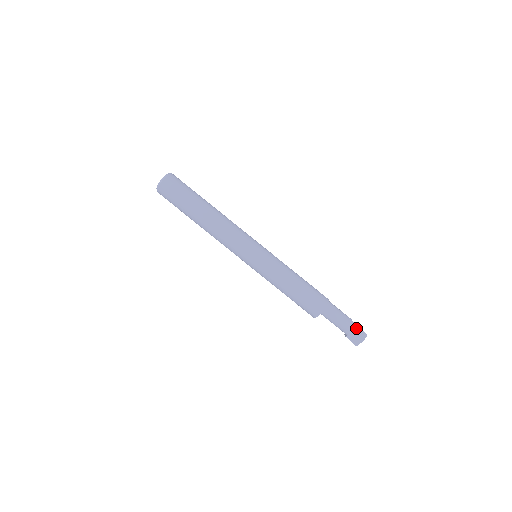
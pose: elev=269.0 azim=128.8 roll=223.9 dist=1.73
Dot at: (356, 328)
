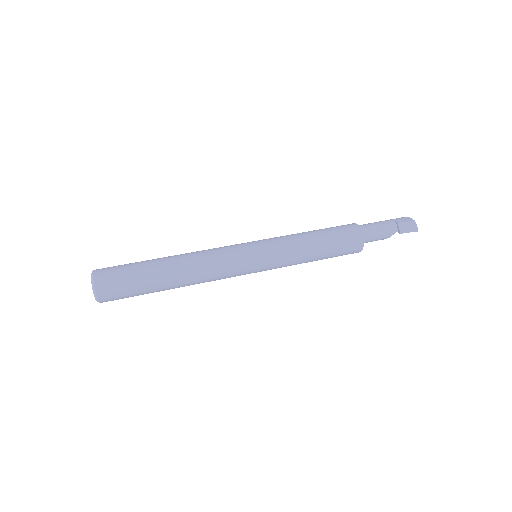
Dot at: occluded
